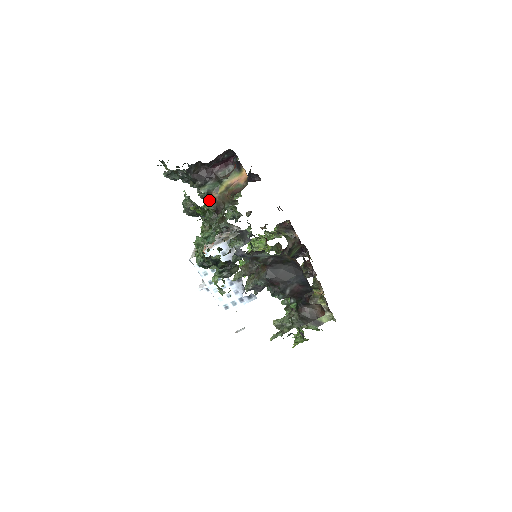
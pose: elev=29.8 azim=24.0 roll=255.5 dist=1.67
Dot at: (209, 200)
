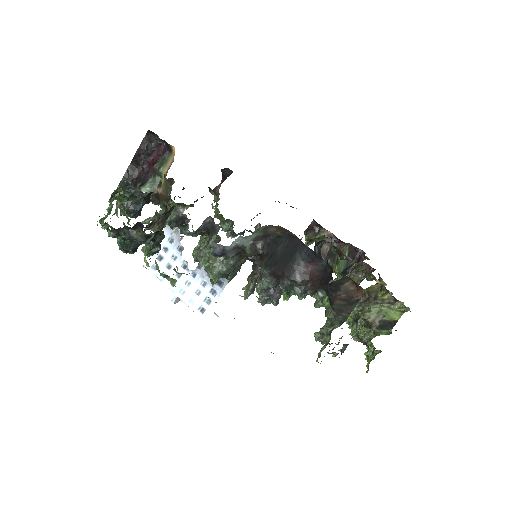
Dot at: occluded
